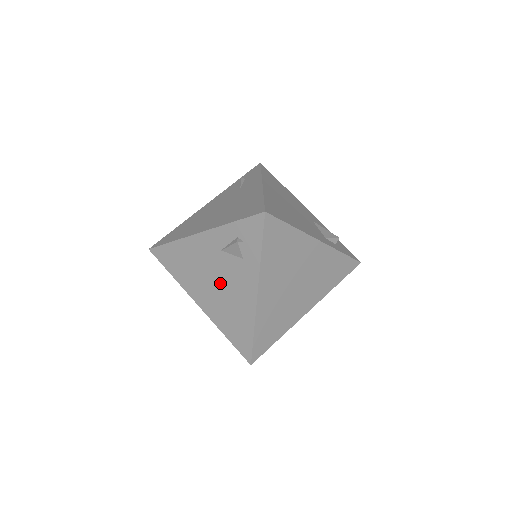
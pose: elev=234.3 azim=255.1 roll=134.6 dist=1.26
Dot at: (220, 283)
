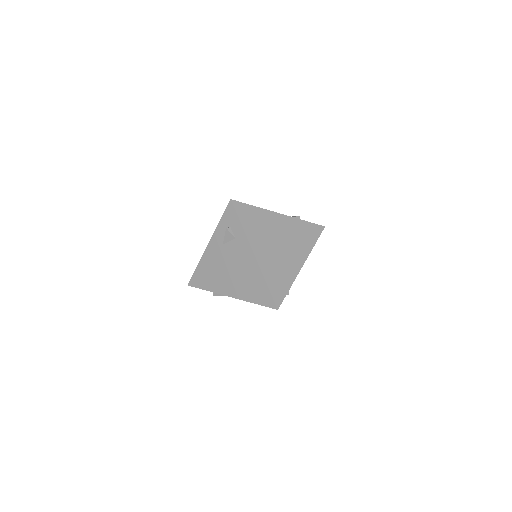
Dot at: (233, 267)
